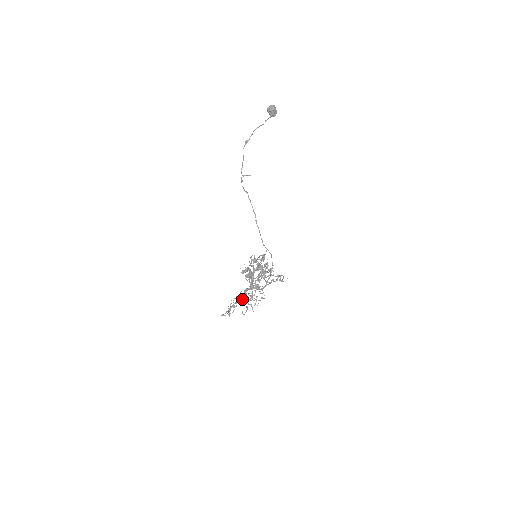
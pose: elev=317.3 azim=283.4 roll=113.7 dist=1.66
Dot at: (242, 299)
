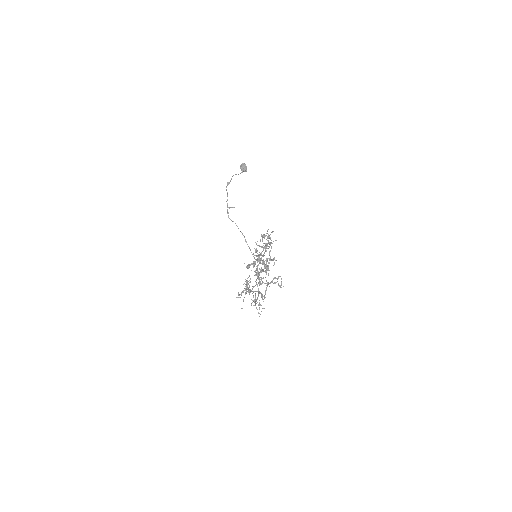
Dot at: (251, 291)
